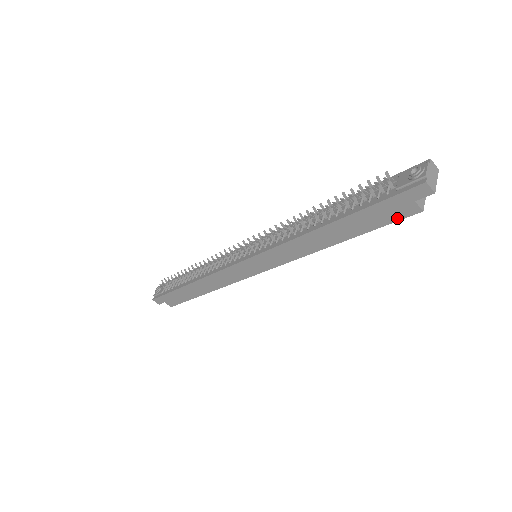
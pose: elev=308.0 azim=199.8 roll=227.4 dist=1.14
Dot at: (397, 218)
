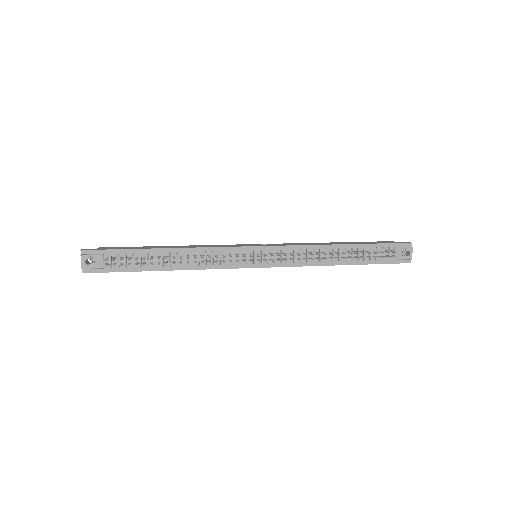
Dot at: occluded
